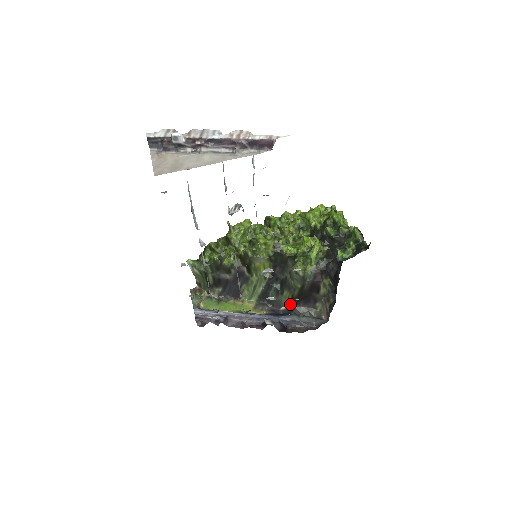
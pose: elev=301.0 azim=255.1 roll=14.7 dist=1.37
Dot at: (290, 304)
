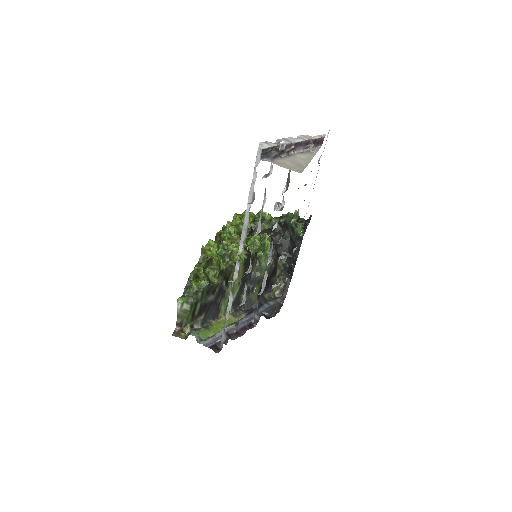
Dot at: (283, 285)
